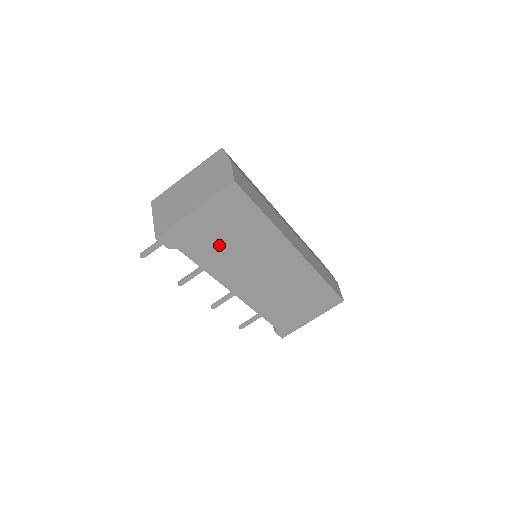
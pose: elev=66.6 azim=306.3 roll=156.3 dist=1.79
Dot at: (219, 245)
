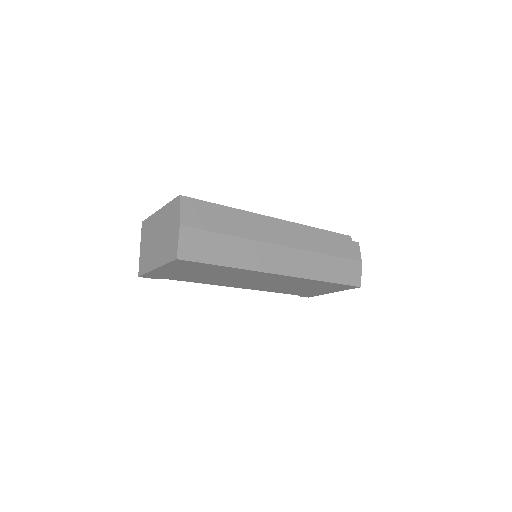
Dot at: (198, 276)
